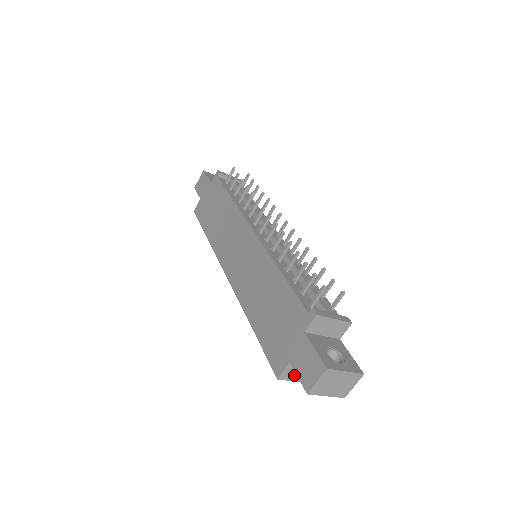
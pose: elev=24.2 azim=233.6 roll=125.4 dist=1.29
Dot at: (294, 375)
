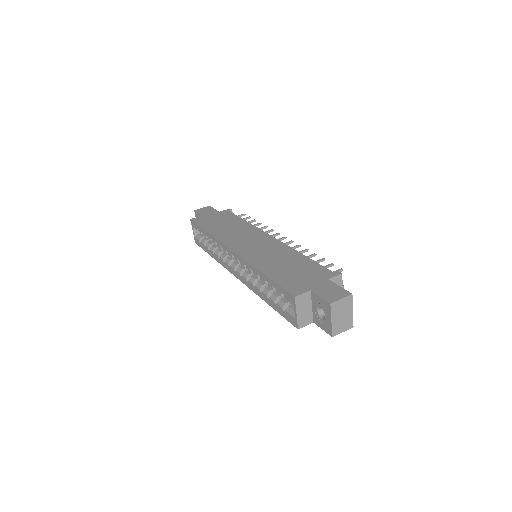
Dot at: (301, 306)
